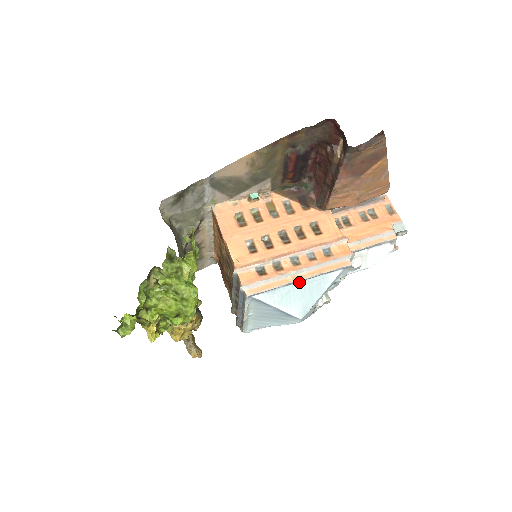
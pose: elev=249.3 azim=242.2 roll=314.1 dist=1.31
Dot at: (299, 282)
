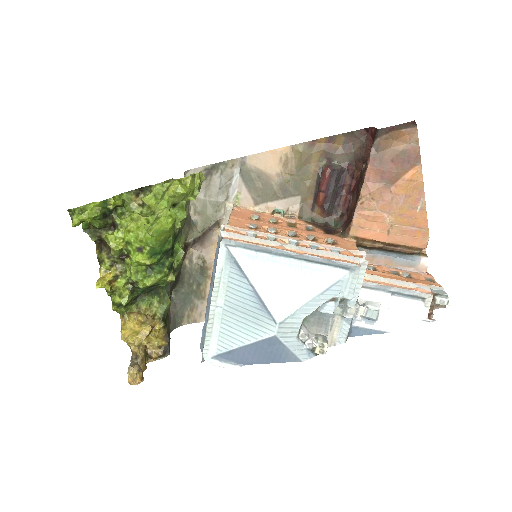
Dot at: (289, 260)
